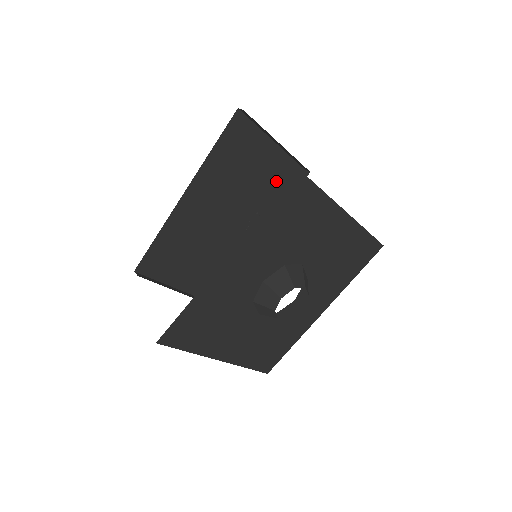
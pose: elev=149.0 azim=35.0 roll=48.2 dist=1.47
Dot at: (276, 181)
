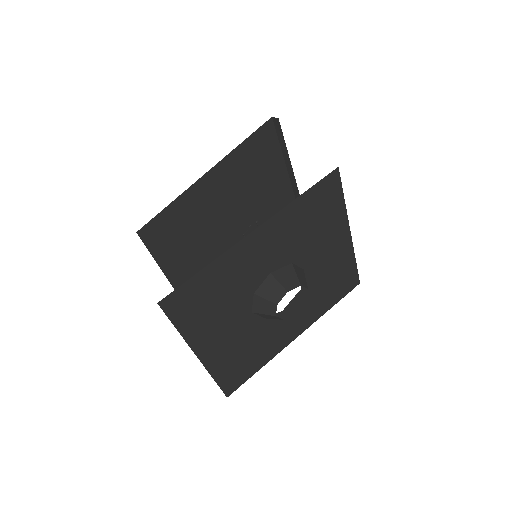
Dot at: (275, 201)
